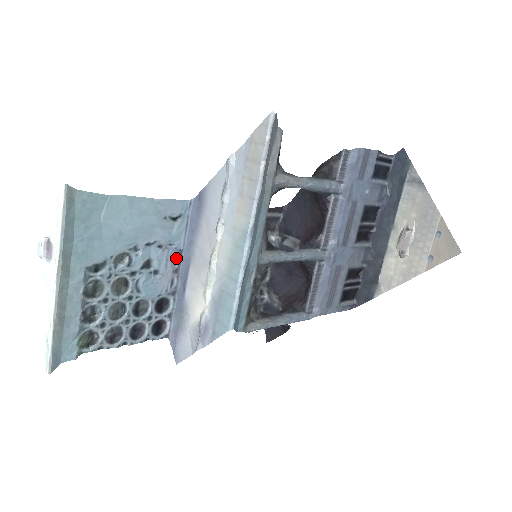
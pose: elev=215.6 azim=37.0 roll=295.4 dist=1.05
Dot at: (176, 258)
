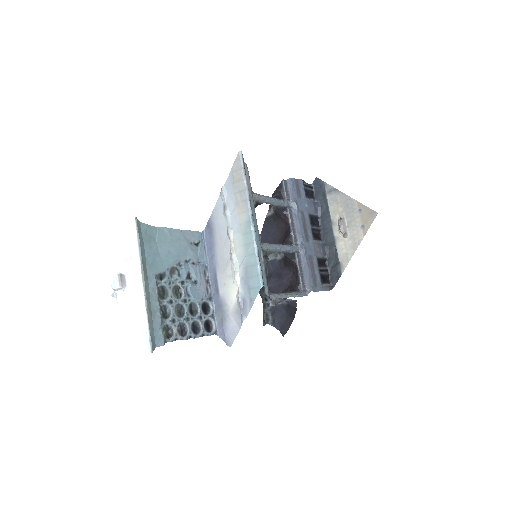
Dot at: (205, 272)
